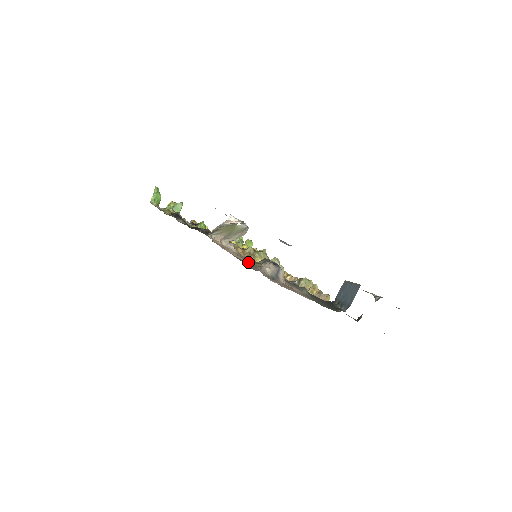
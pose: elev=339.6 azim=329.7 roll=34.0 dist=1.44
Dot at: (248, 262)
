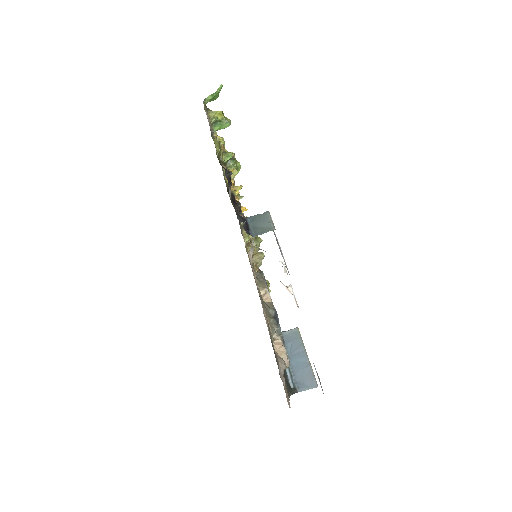
Dot at: occluded
